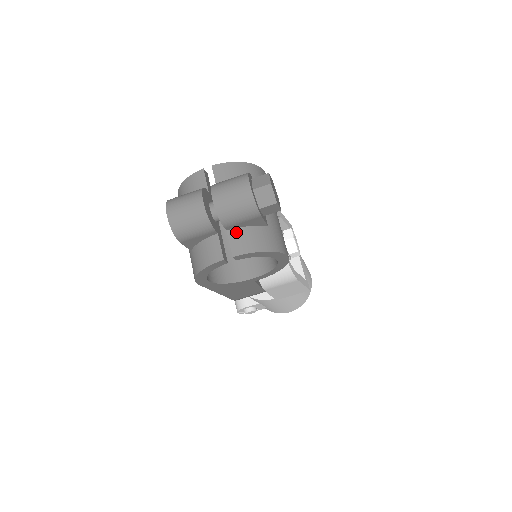
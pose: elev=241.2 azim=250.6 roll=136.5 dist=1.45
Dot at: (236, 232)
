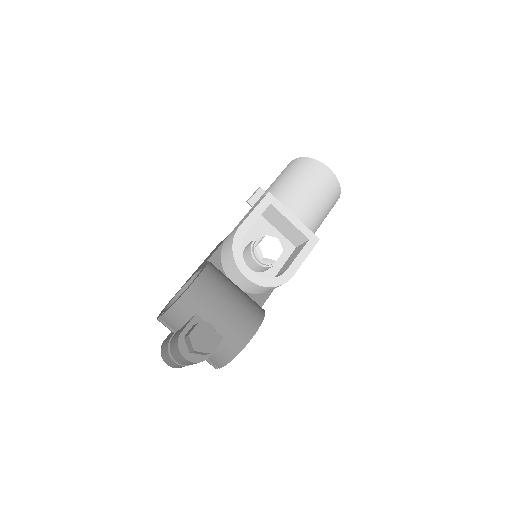
Dot at: occluded
